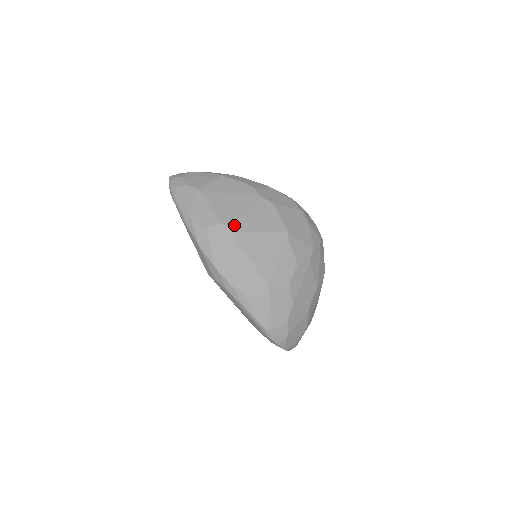
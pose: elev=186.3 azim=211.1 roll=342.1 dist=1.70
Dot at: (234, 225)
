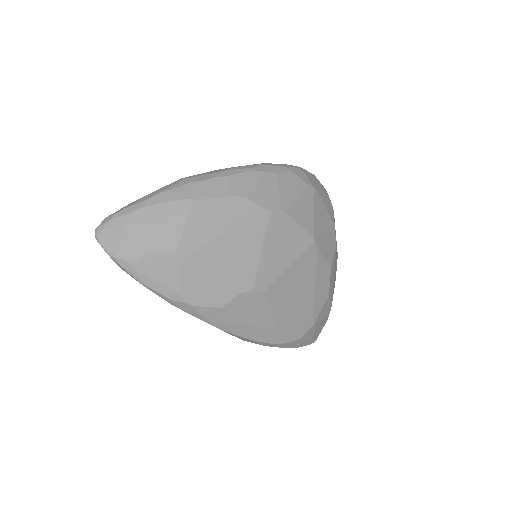
Dot at: (257, 283)
